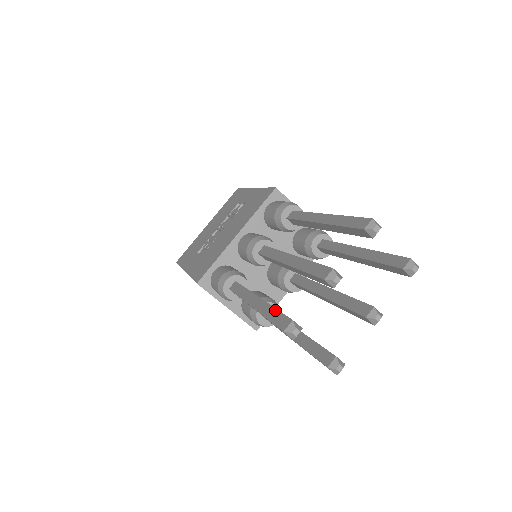
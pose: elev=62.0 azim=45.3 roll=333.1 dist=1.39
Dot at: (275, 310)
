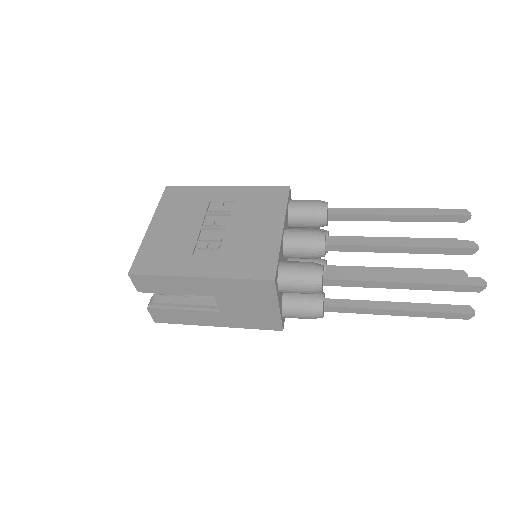
Dot at: (445, 276)
